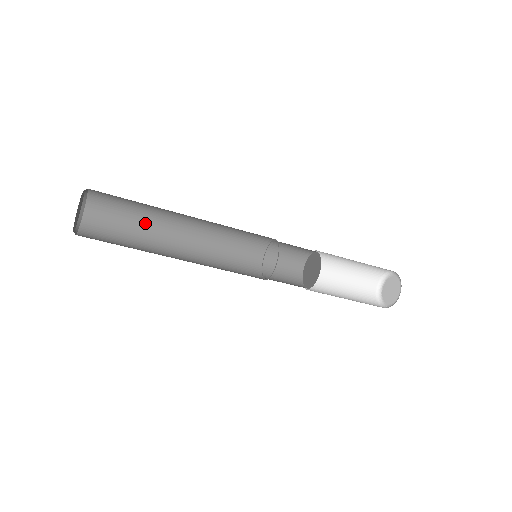
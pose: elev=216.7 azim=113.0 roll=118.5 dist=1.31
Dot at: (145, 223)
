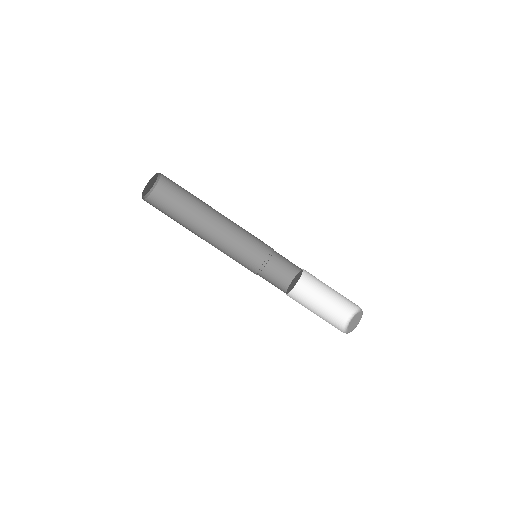
Dot at: (191, 207)
